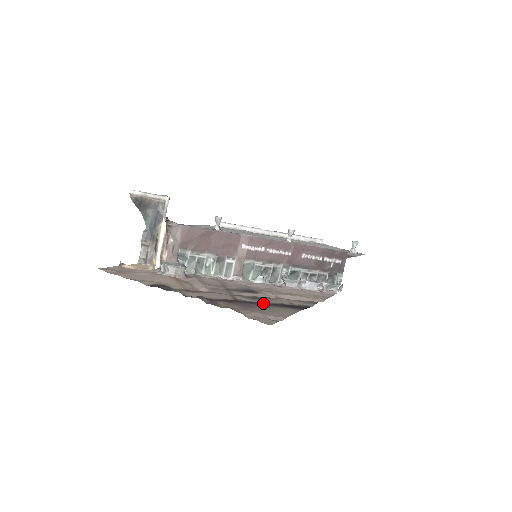
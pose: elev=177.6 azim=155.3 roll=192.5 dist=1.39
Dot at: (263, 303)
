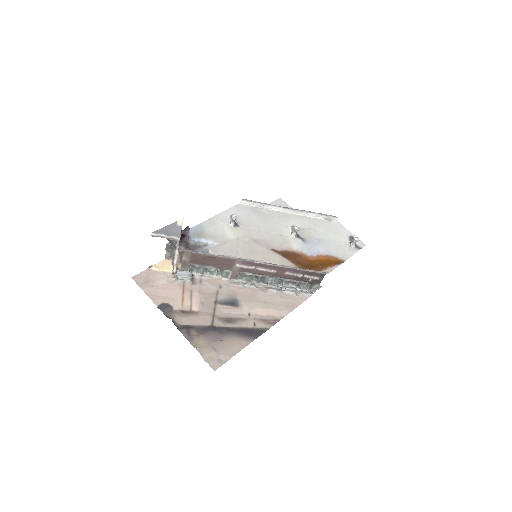
Dot at: (230, 329)
